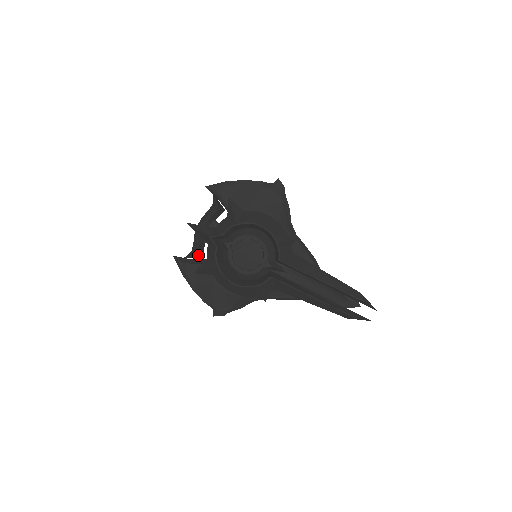
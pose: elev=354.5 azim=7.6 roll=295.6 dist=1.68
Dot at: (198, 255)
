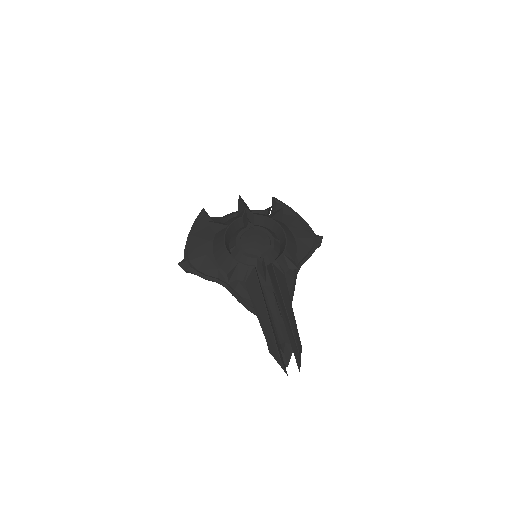
Dot at: (221, 218)
